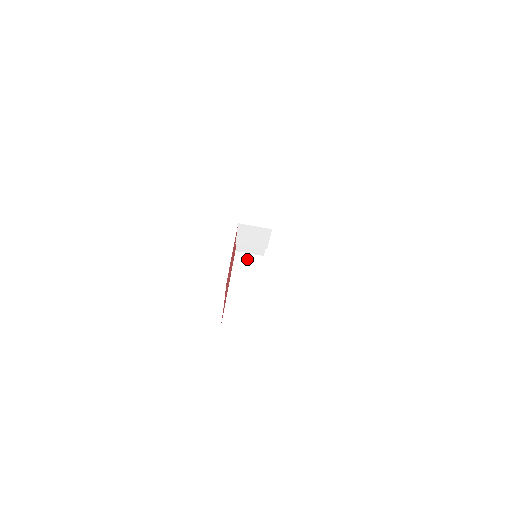
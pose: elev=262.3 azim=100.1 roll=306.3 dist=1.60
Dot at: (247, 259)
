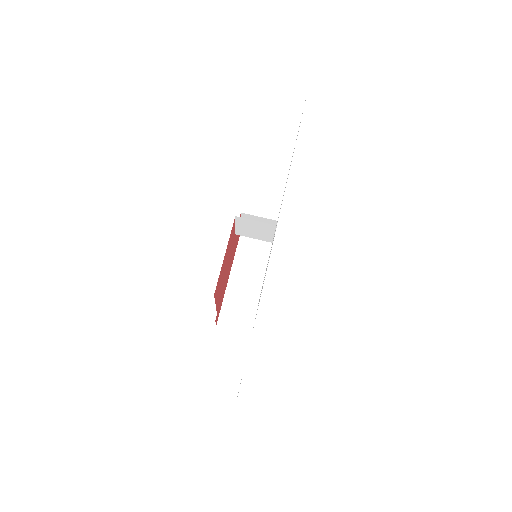
Dot at: (253, 245)
